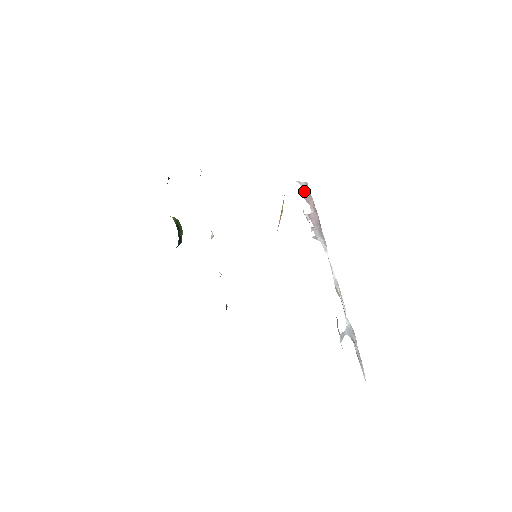
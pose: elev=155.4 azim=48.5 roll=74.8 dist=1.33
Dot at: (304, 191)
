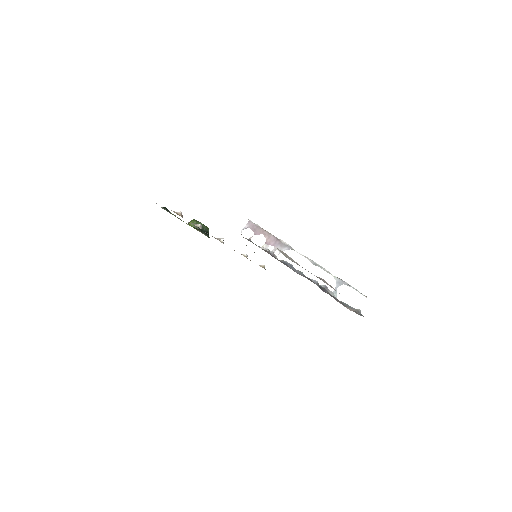
Dot at: (251, 229)
